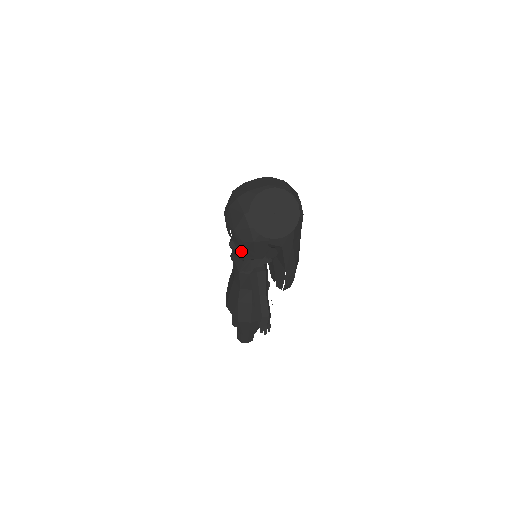
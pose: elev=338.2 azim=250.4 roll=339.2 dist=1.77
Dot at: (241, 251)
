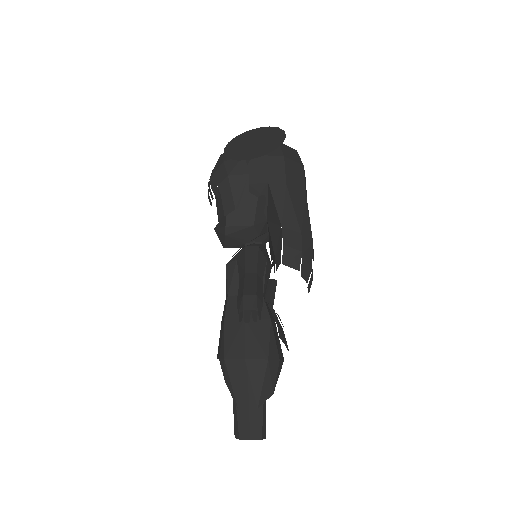
Dot at: (223, 220)
